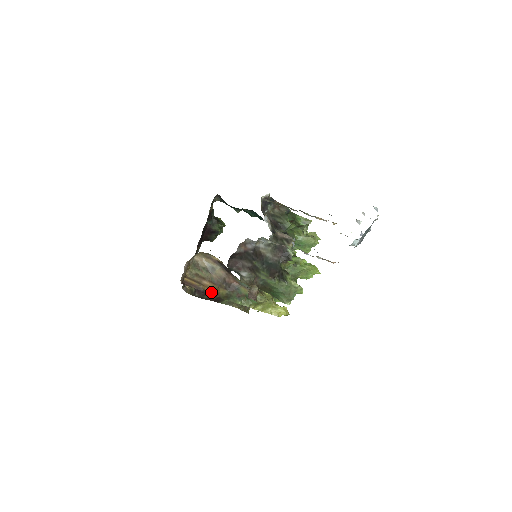
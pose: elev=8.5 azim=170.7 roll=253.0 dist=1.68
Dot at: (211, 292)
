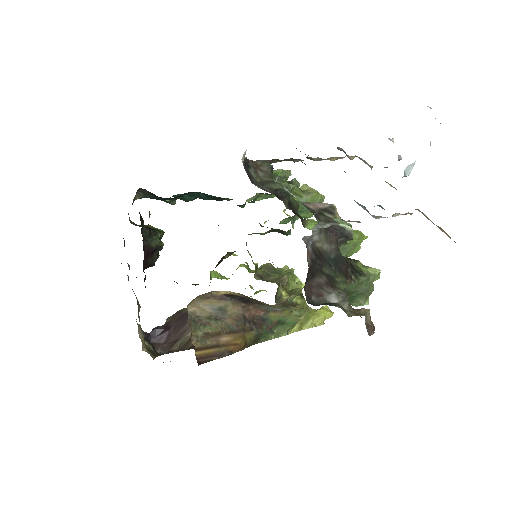
Dot at: (238, 348)
